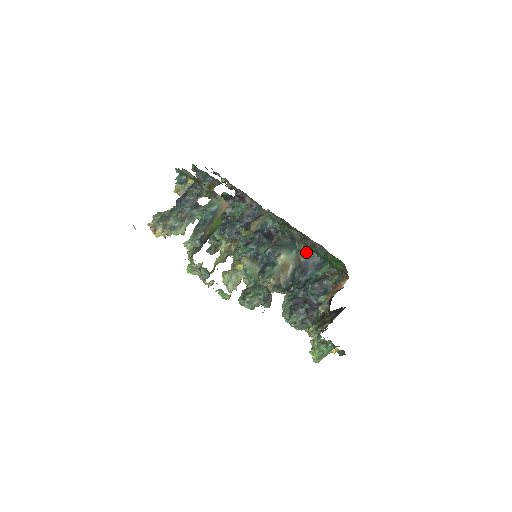
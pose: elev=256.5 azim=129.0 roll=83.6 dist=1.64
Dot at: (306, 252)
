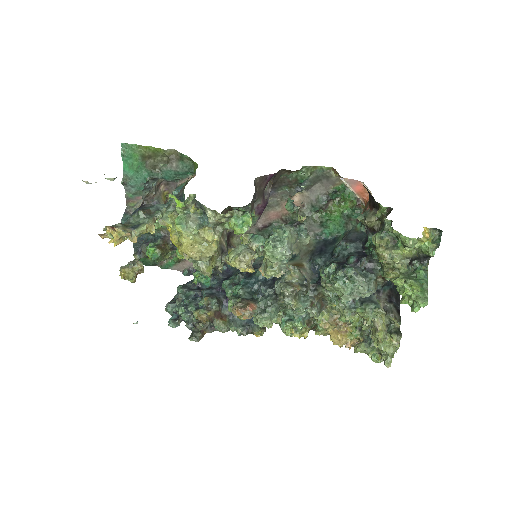
Dot at: (309, 242)
